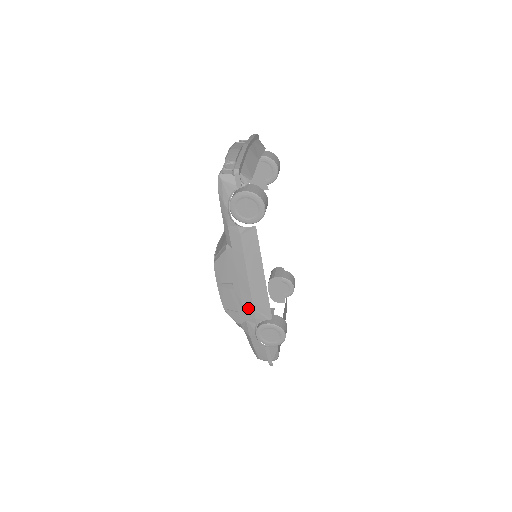
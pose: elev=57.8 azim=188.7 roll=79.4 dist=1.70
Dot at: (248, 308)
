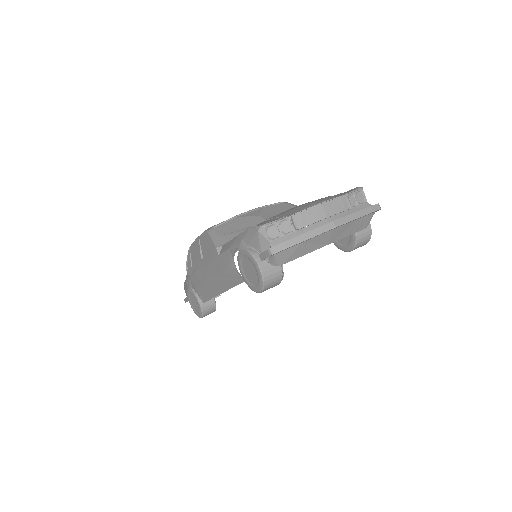
Dot at: (196, 279)
